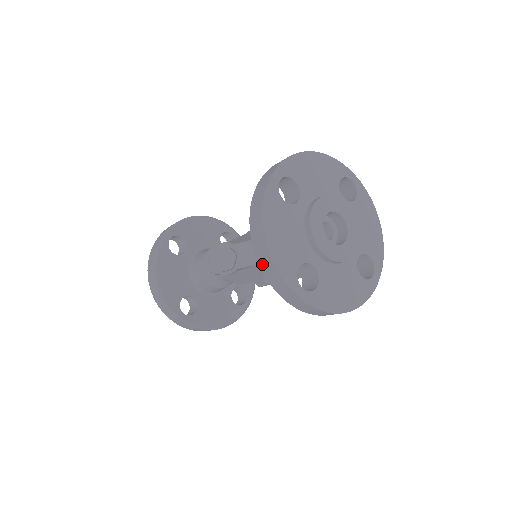
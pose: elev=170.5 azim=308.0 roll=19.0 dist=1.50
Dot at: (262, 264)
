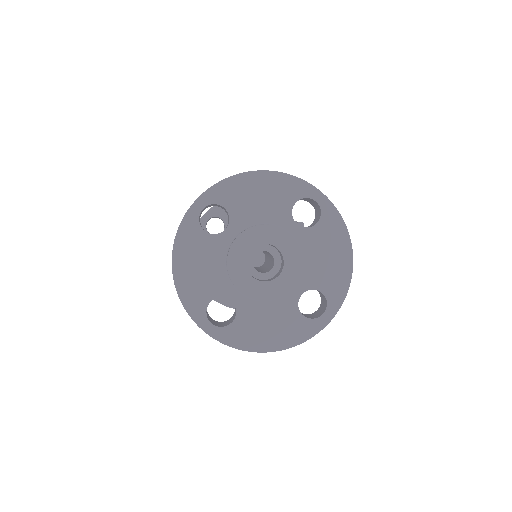
Dot at: occluded
